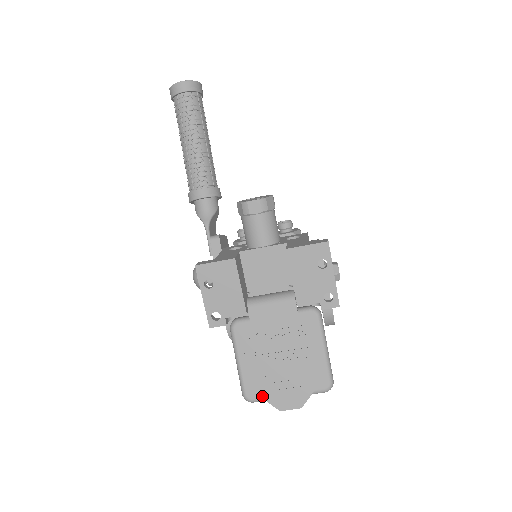
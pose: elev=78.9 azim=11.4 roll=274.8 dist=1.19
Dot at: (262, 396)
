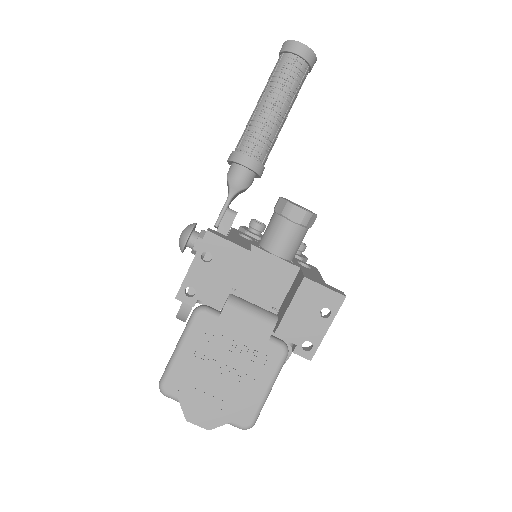
Dot at: (179, 396)
